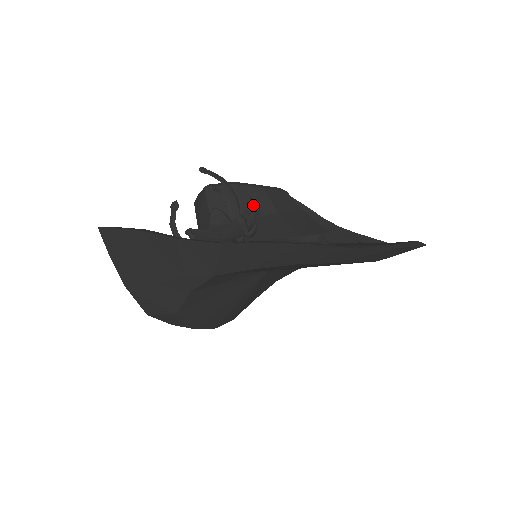
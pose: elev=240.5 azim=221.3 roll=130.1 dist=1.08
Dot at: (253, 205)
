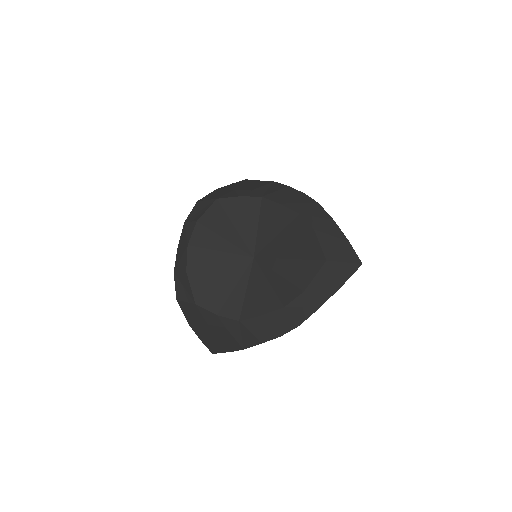
Dot at: occluded
